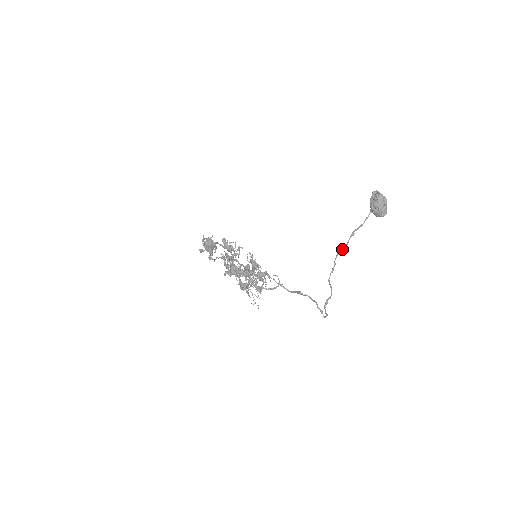
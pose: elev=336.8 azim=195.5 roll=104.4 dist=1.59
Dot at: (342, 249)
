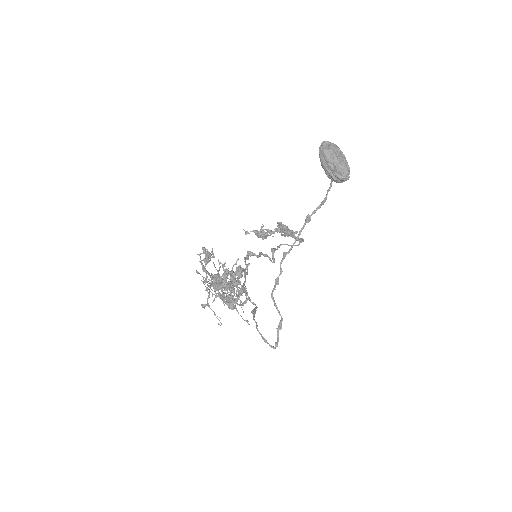
Dot at: occluded
